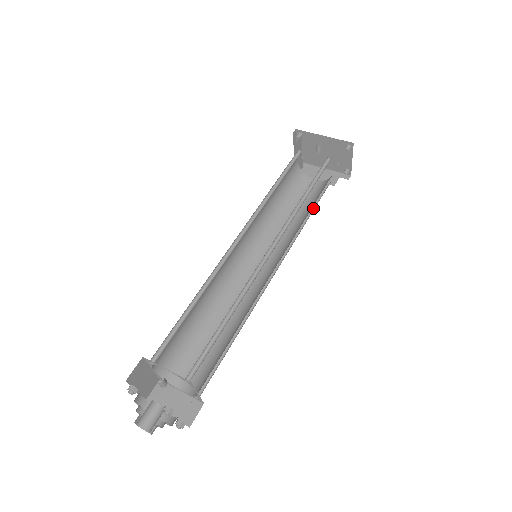
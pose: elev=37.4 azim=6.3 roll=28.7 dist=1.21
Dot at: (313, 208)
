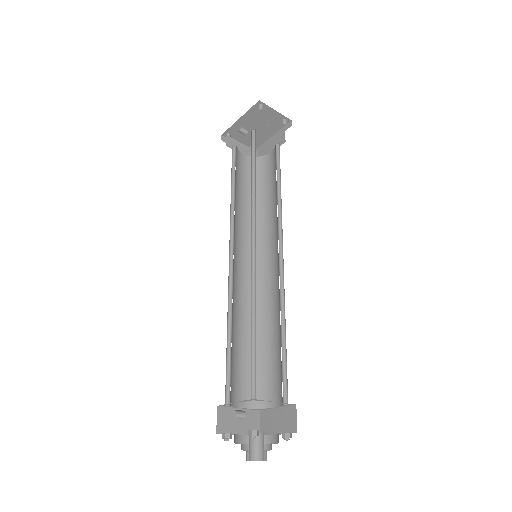
Dot at: (280, 176)
